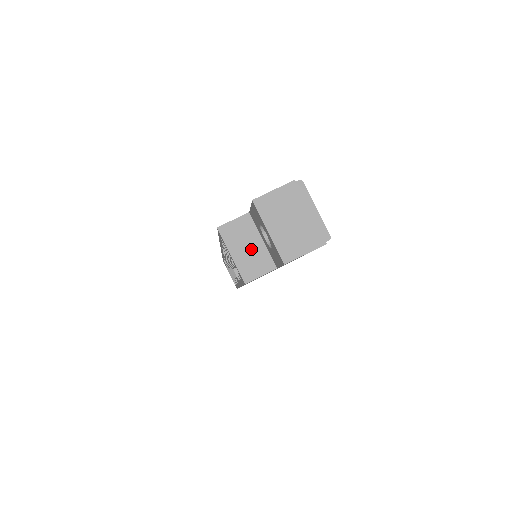
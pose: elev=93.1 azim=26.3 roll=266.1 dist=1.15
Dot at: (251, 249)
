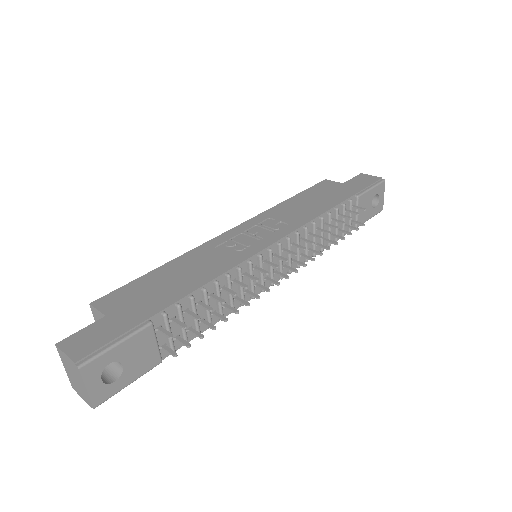
Dot at: occluded
